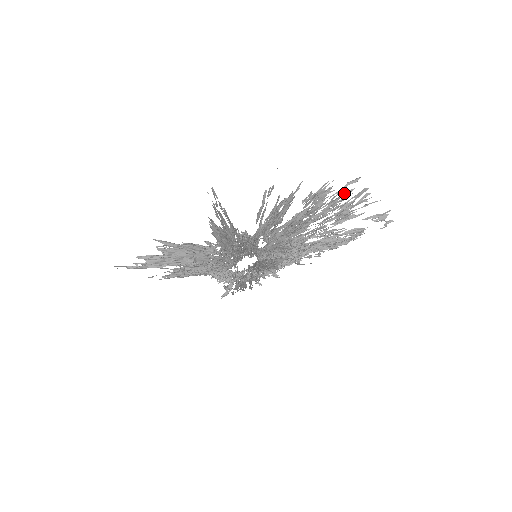
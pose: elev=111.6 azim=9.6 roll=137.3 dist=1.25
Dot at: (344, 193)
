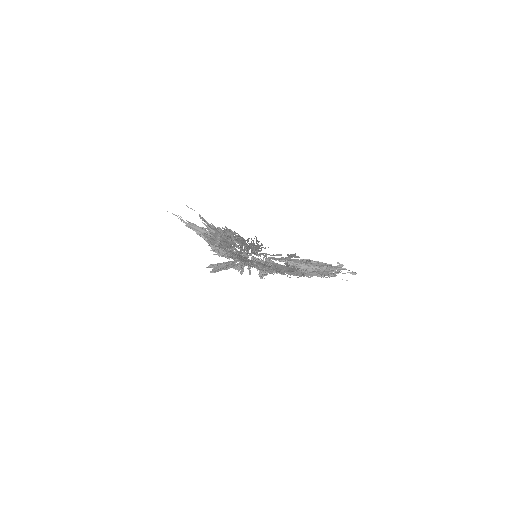
Dot at: occluded
